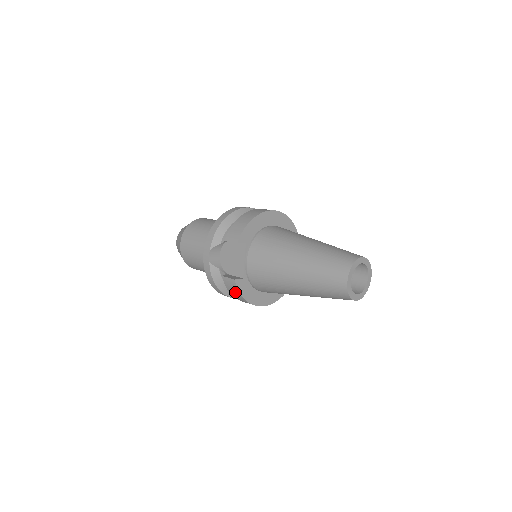
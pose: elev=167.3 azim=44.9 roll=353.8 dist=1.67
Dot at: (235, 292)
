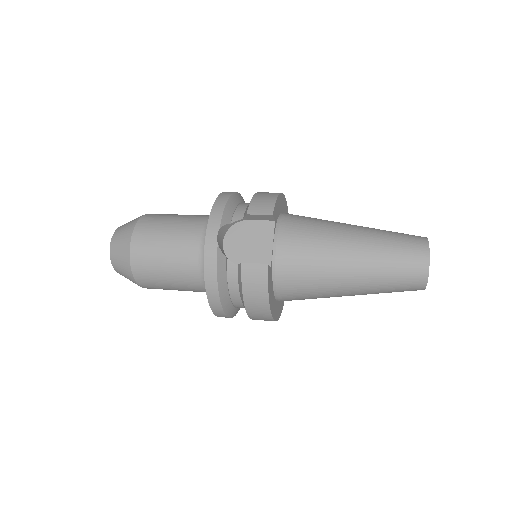
Dot at: (257, 287)
